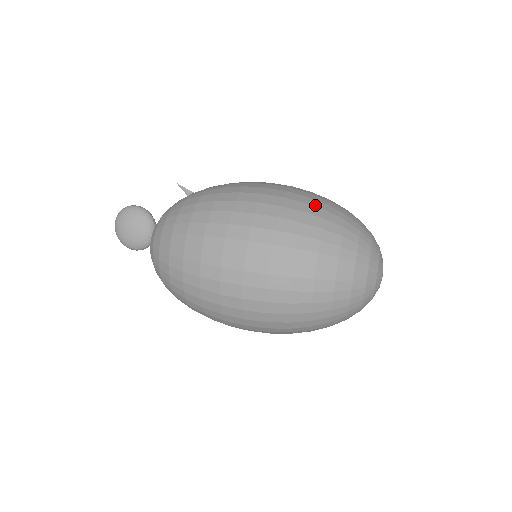
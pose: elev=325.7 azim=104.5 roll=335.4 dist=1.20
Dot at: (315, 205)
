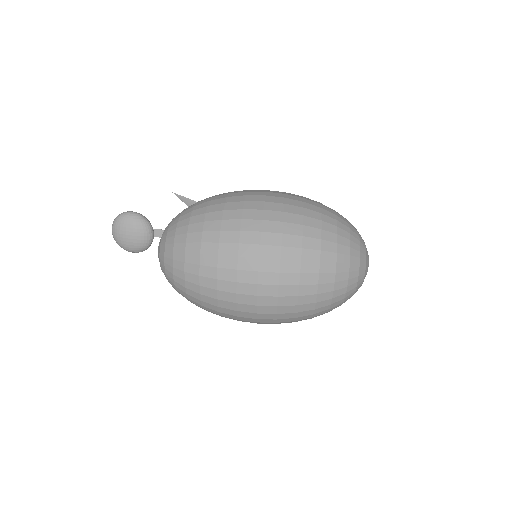
Dot at: (311, 216)
